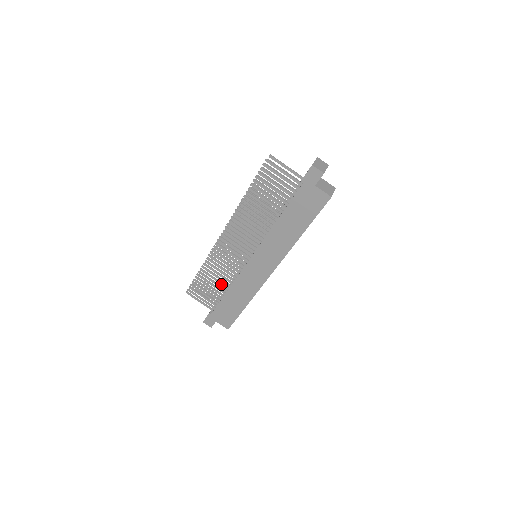
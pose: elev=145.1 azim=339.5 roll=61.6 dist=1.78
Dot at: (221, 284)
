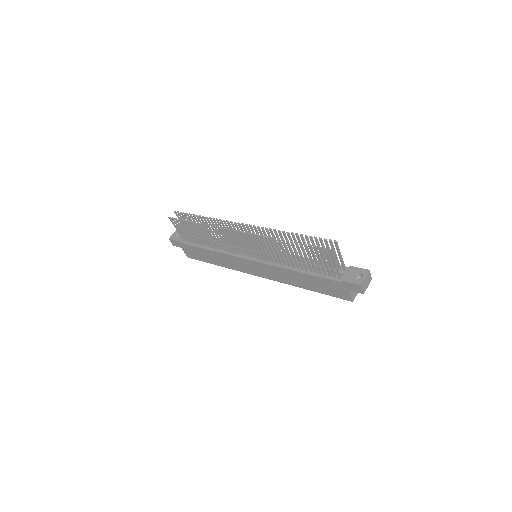
Dot at: (208, 242)
